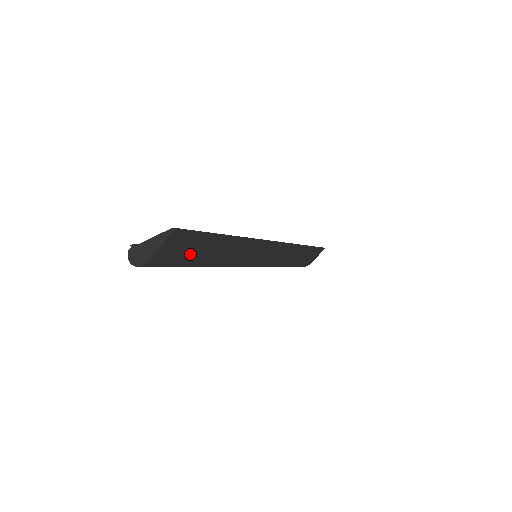
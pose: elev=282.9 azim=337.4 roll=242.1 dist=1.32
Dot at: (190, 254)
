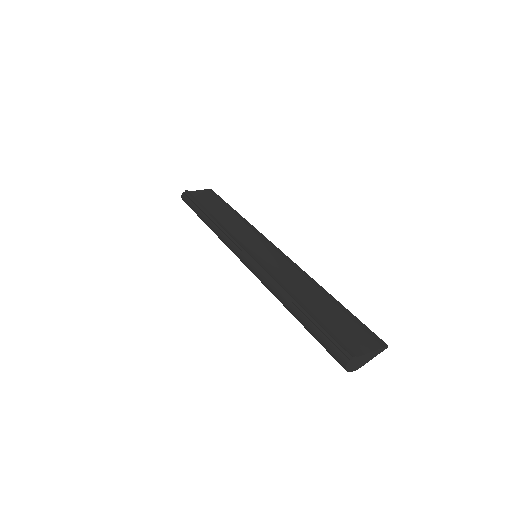
Dot at: (335, 330)
